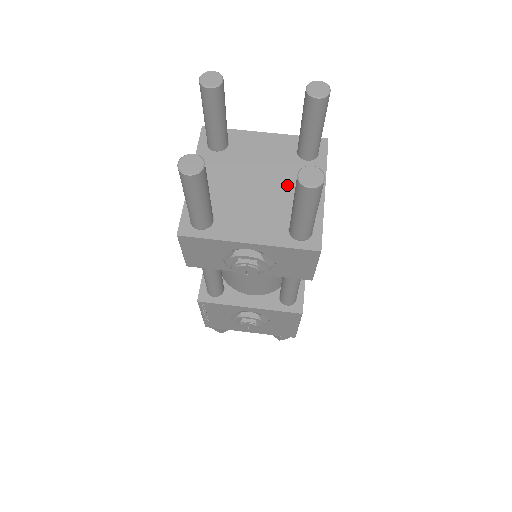
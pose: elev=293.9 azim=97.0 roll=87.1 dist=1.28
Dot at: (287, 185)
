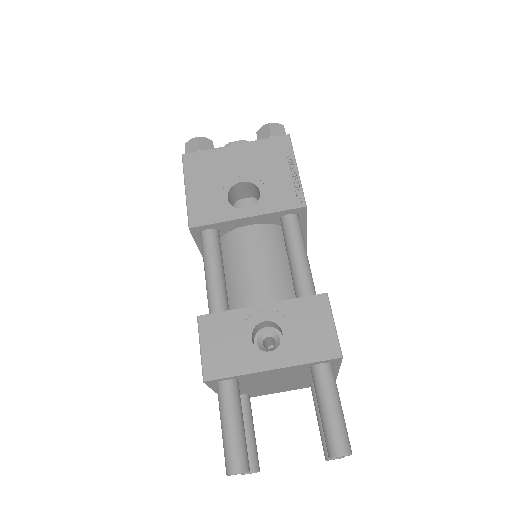
Dot at: (304, 378)
